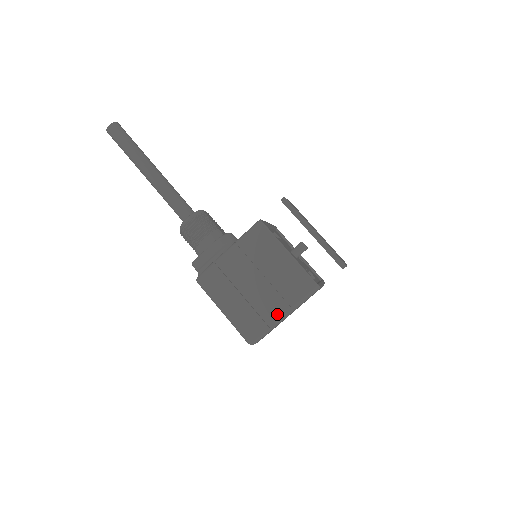
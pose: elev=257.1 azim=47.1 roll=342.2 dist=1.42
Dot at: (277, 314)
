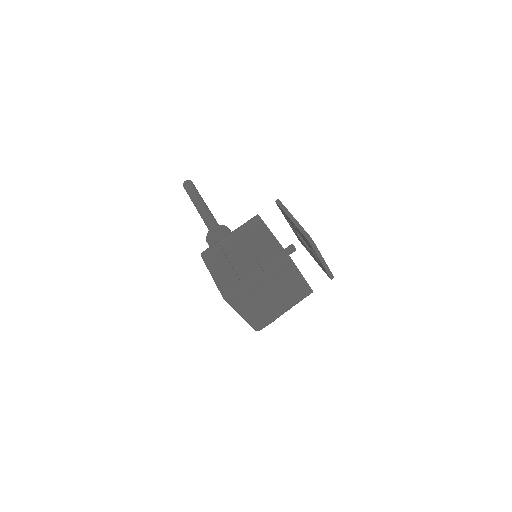
Dot at: (251, 274)
